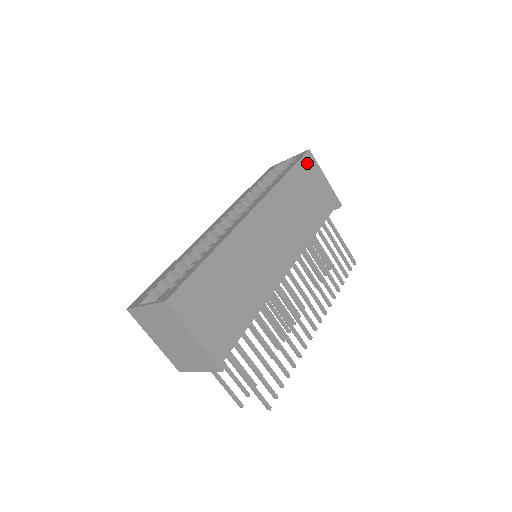
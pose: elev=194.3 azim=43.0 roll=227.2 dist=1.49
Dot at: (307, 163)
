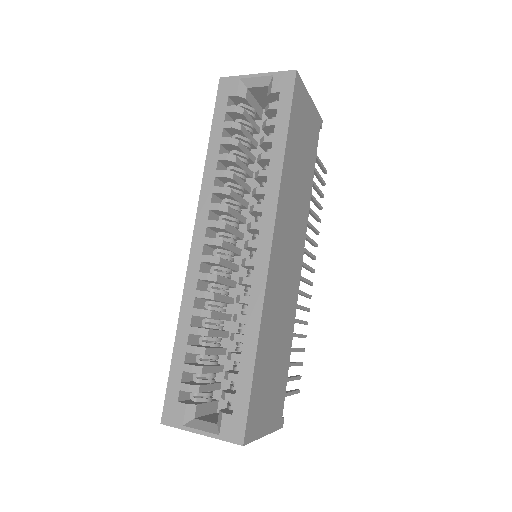
Dot at: (297, 98)
